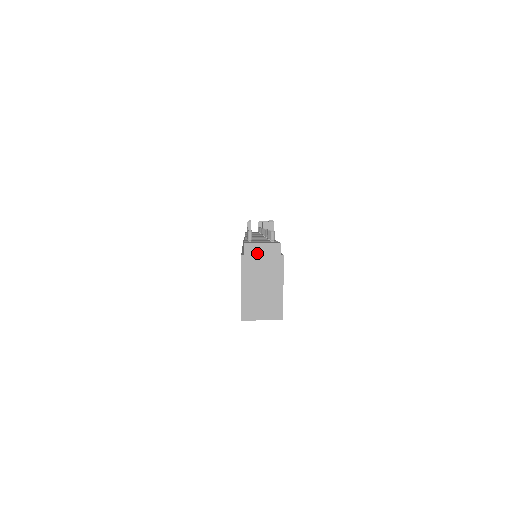
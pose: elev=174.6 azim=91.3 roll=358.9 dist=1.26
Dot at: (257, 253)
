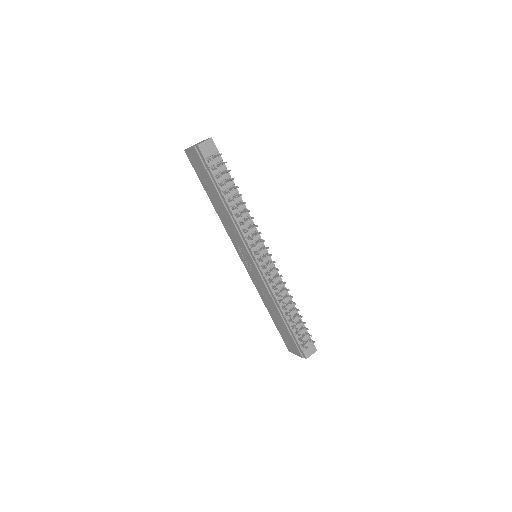
Dot at: (308, 355)
